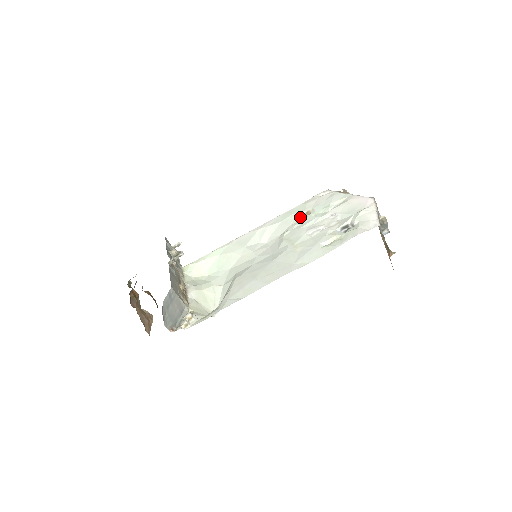
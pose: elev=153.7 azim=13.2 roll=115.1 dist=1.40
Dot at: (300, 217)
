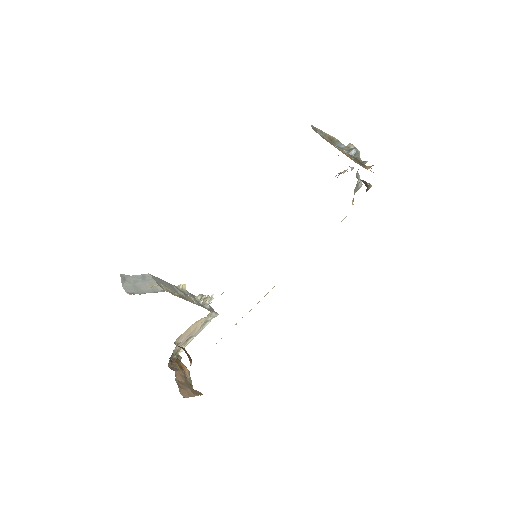
Dot at: occluded
